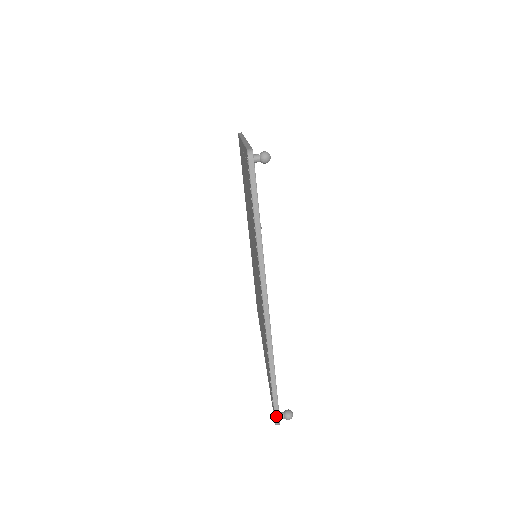
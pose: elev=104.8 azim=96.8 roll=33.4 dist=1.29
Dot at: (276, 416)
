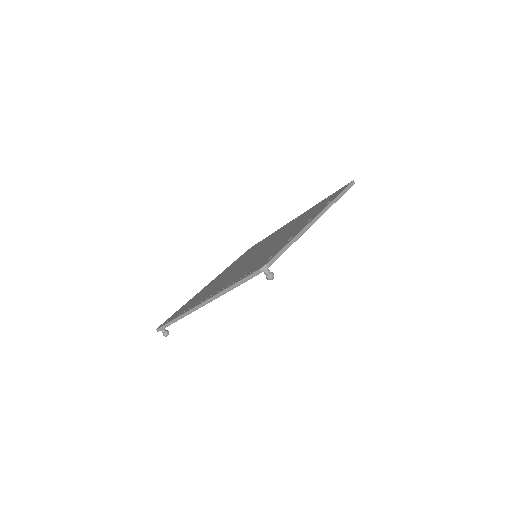
Dot at: (159, 329)
